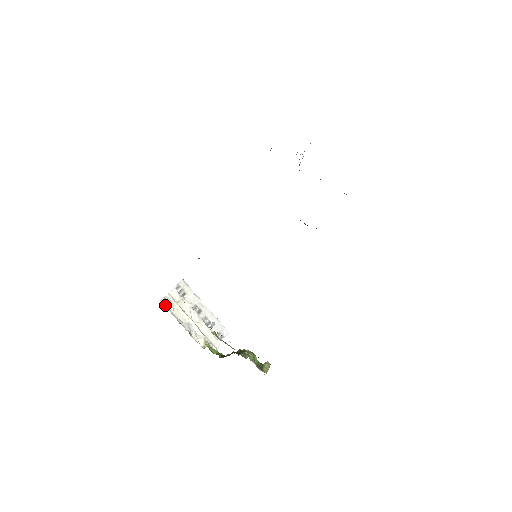
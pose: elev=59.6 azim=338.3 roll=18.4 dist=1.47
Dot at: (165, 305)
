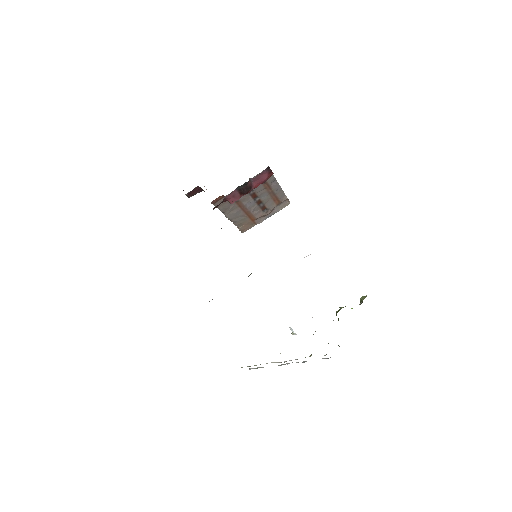
Dot at: occluded
